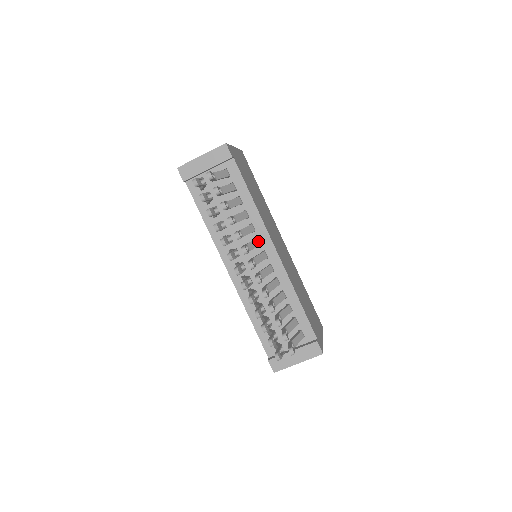
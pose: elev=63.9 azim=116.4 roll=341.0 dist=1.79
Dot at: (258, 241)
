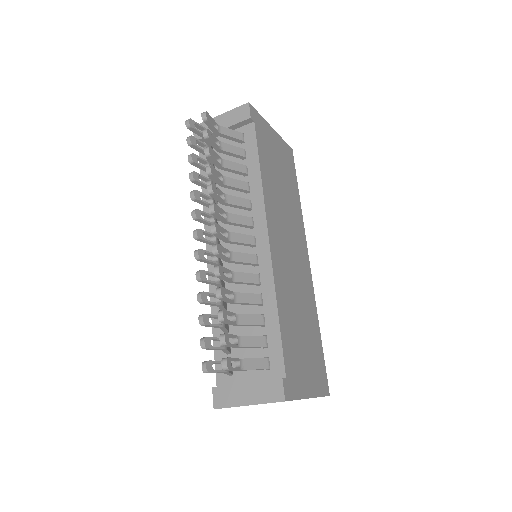
Dot at: (249, 220)
